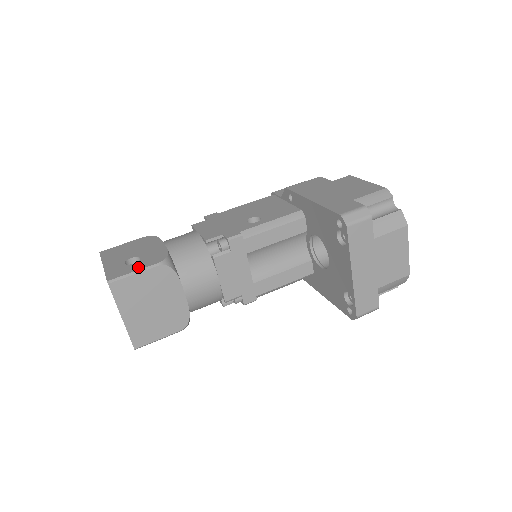
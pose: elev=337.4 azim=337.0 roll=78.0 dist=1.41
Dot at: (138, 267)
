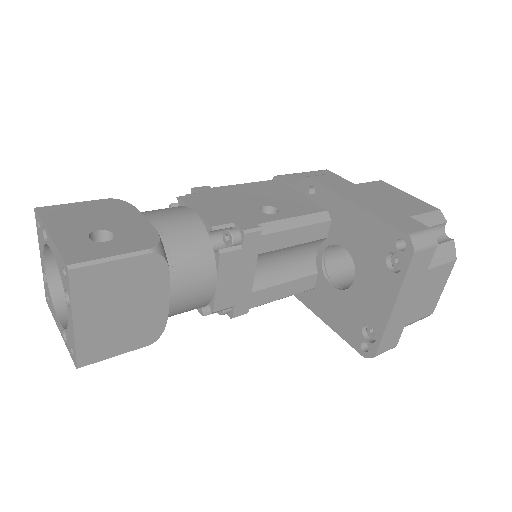
Dot at: (116, 250)
